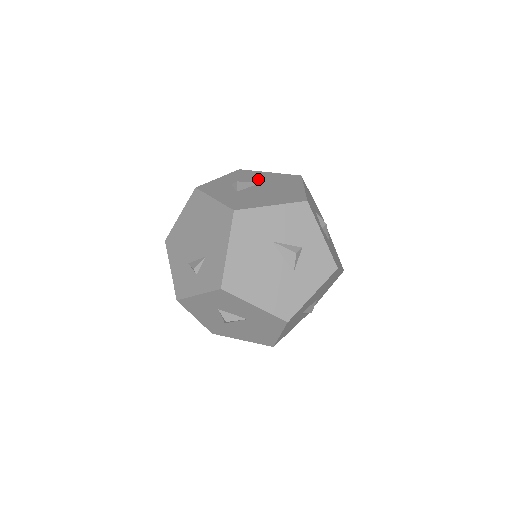
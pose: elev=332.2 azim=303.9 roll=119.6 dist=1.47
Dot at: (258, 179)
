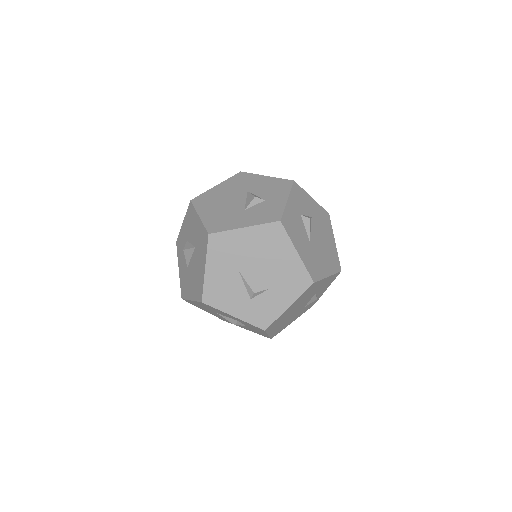
Dot at: occluded
